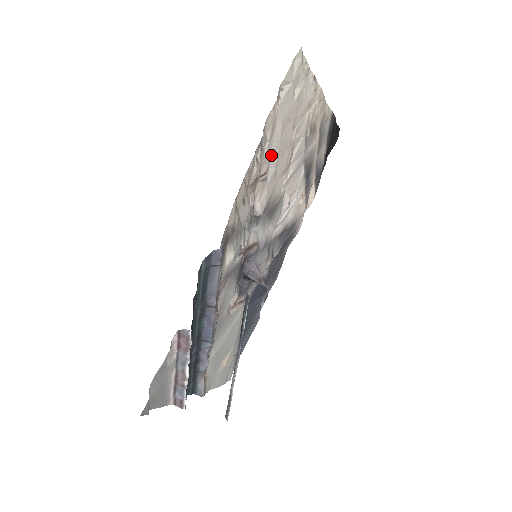
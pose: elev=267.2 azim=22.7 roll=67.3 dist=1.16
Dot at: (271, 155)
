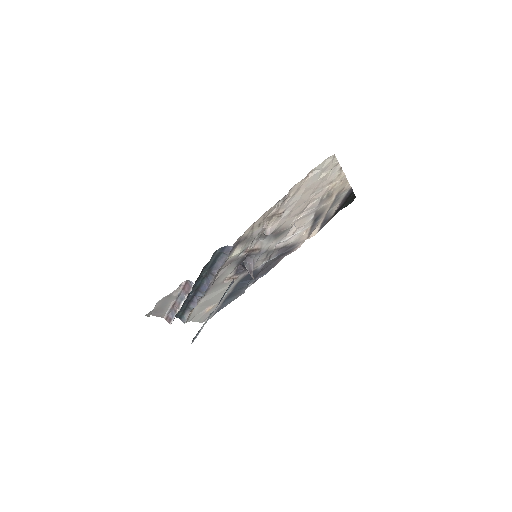
Dot at: (290, 204)
